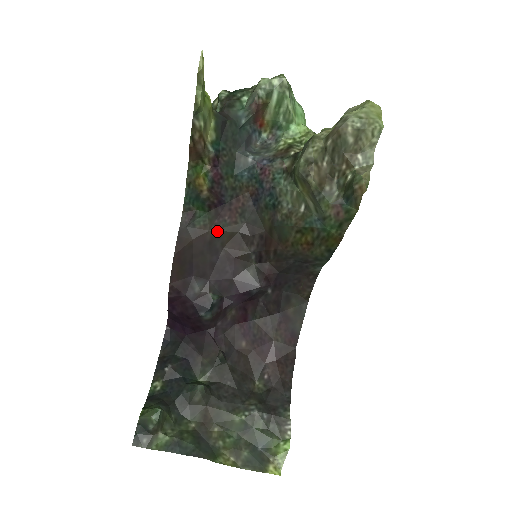
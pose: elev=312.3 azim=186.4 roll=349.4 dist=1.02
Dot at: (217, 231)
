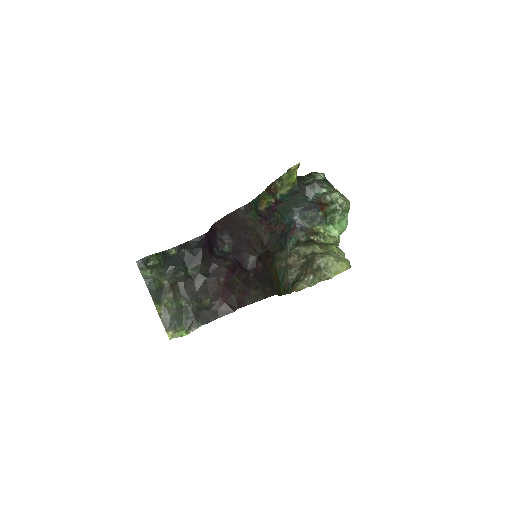
Dot at: (254, 227)
